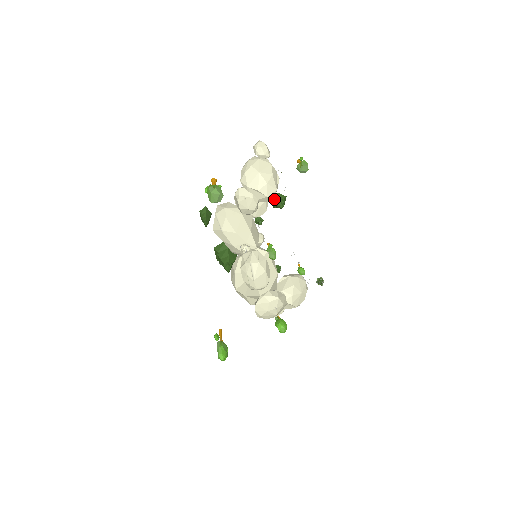
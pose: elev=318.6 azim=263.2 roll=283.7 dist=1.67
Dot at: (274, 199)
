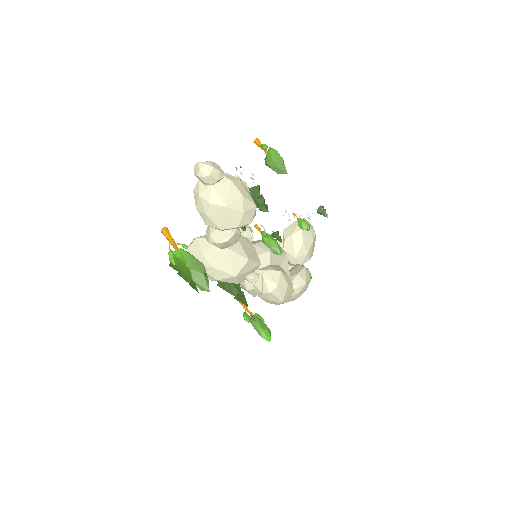
Dot at: occluded
